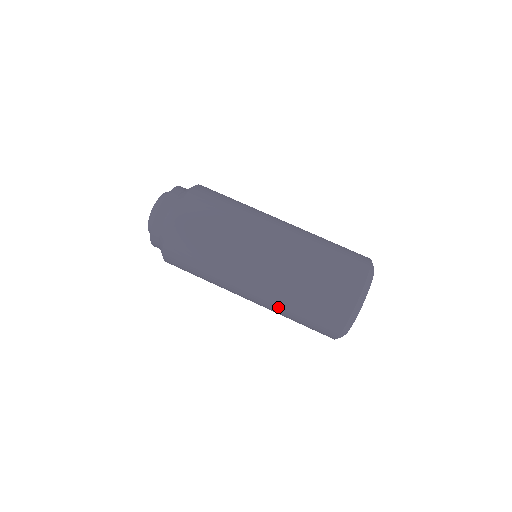
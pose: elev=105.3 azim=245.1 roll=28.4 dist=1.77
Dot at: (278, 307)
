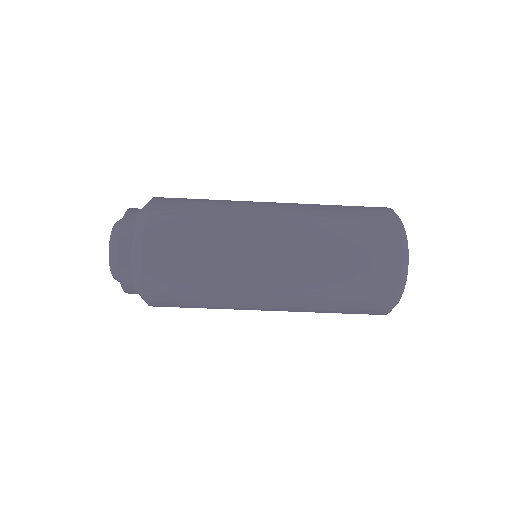
Dot at: occluded
